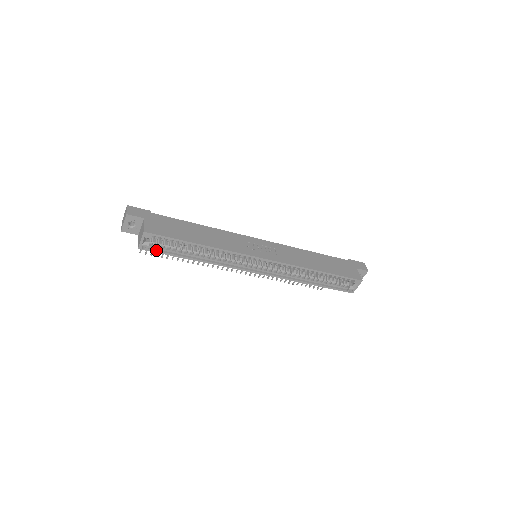
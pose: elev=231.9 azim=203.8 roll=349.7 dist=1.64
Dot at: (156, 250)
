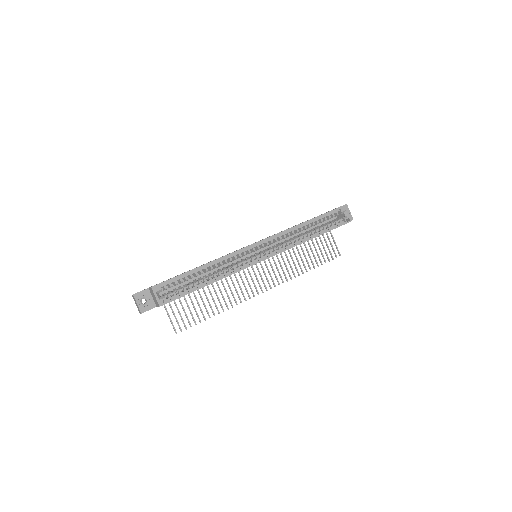
Dot at: (174, 298)
